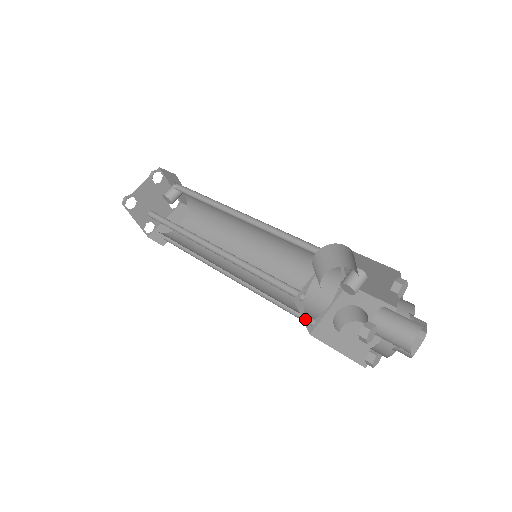
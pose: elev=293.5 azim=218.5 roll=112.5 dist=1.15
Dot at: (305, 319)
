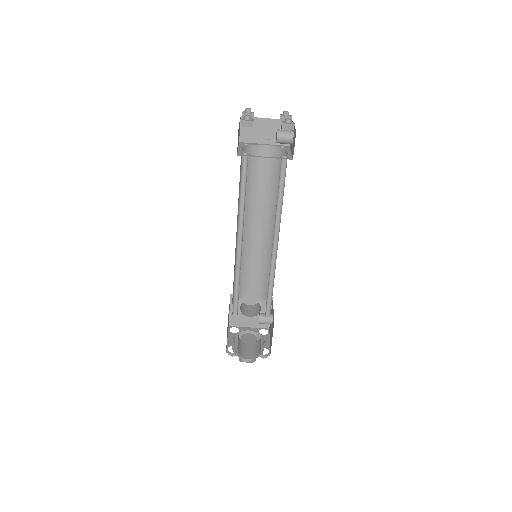
Dot at: occluded
